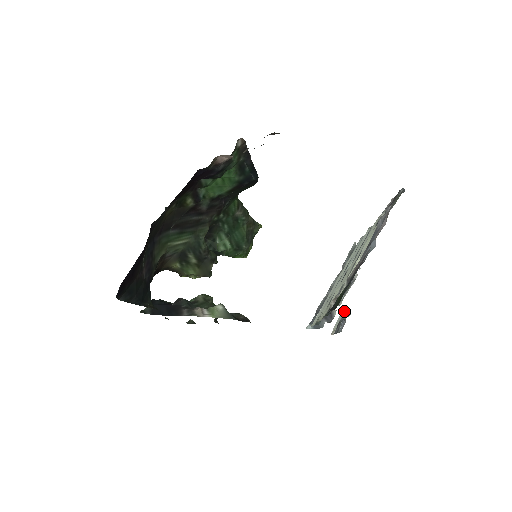
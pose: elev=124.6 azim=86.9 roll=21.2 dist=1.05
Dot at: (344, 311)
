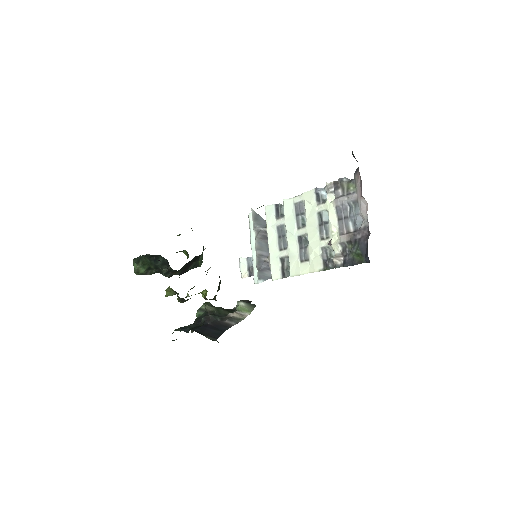
Dot at: (245, 258)
